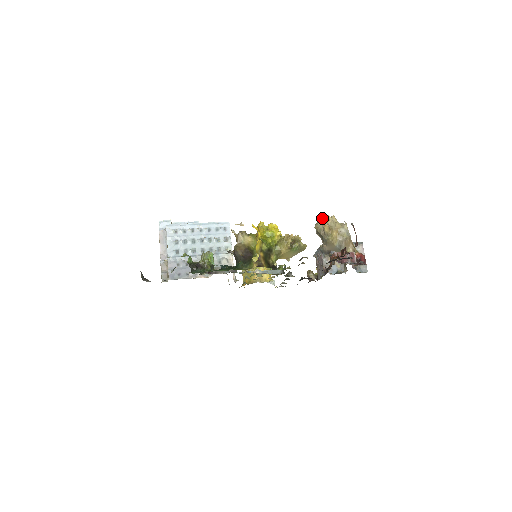
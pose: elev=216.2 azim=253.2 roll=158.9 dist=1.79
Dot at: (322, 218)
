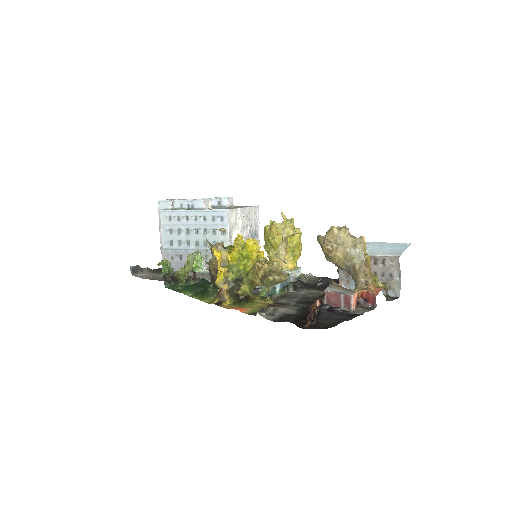
Dot at: (330, 227)
